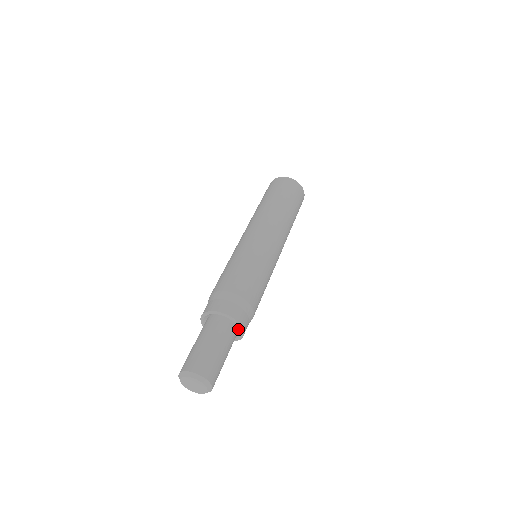
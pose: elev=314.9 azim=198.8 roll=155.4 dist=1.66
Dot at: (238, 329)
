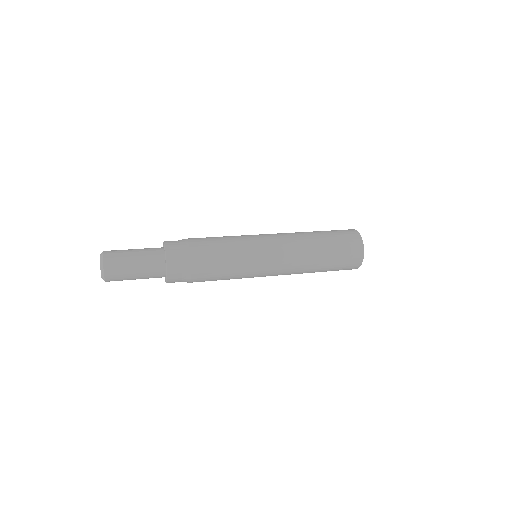
Dot at: occluded
